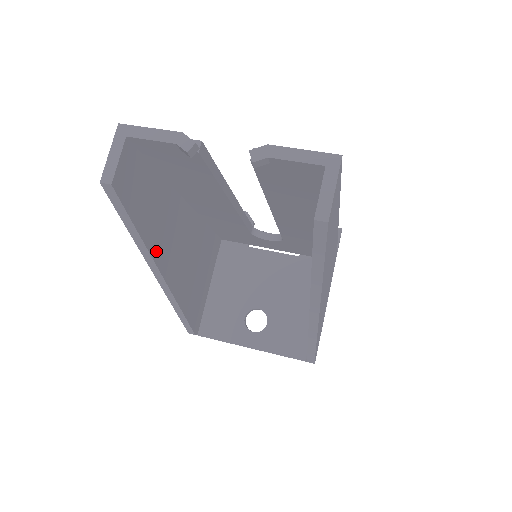
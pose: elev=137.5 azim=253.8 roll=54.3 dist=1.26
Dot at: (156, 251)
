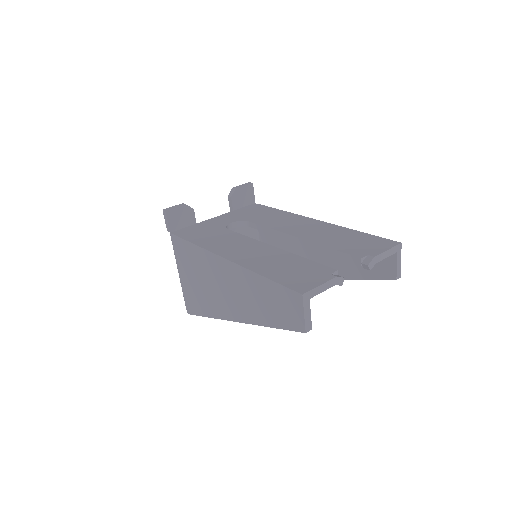
Dot at: occluded
